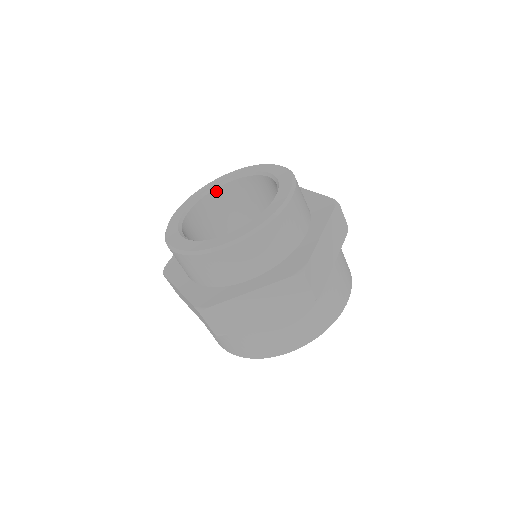
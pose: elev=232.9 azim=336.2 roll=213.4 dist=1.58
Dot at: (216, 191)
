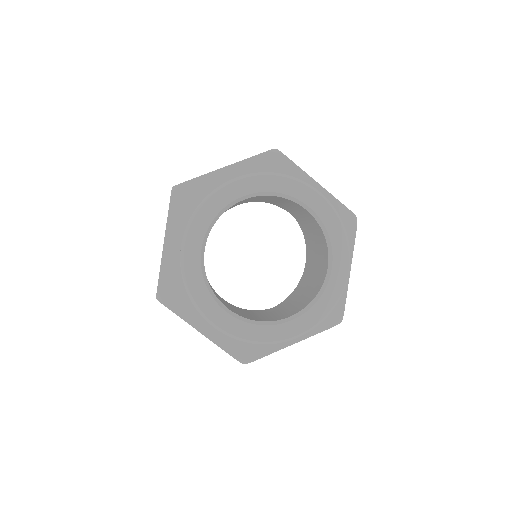
Dot at: (289, 200)
